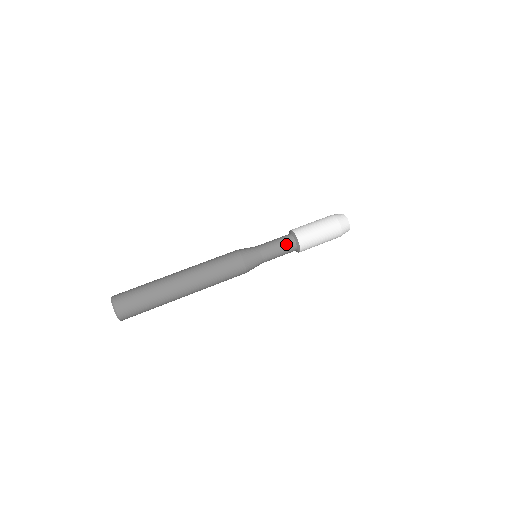
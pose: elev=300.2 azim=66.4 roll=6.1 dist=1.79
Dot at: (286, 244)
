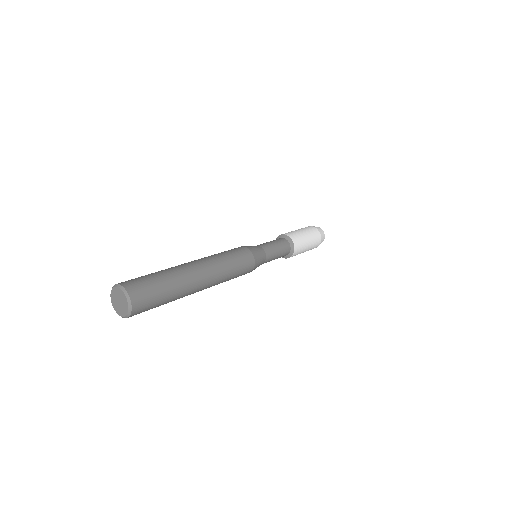
Dot at: (283, 245)
